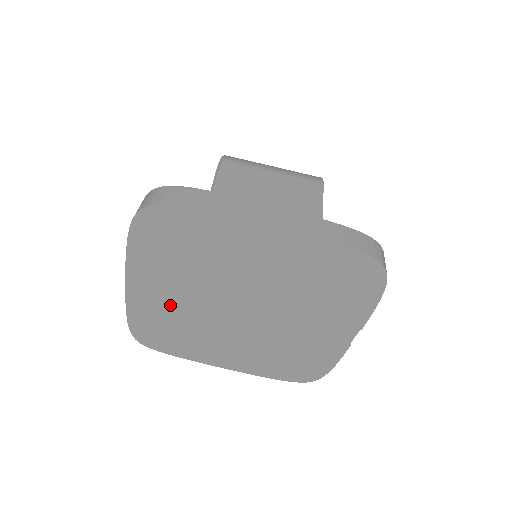
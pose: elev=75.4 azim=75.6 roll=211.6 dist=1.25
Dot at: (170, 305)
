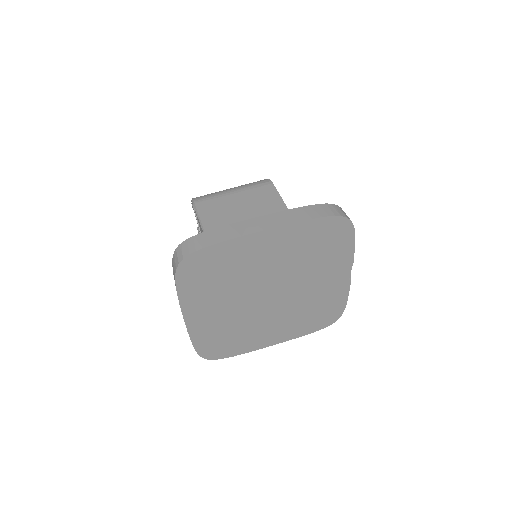
Dot at: (220, 319)
